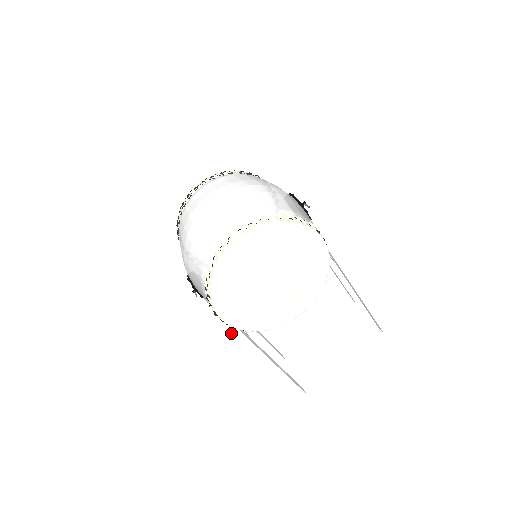
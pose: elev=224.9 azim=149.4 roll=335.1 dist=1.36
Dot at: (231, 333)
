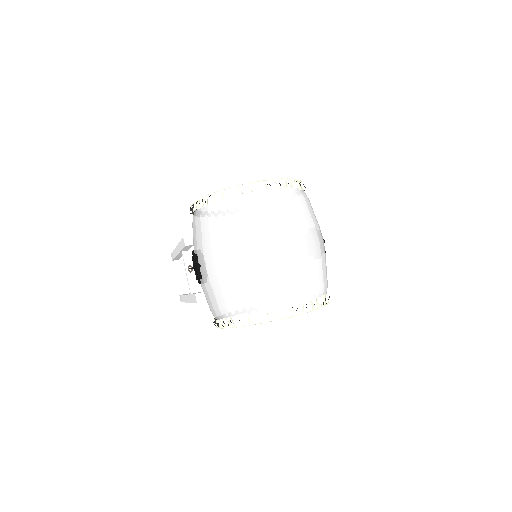
Dot at: occluded
